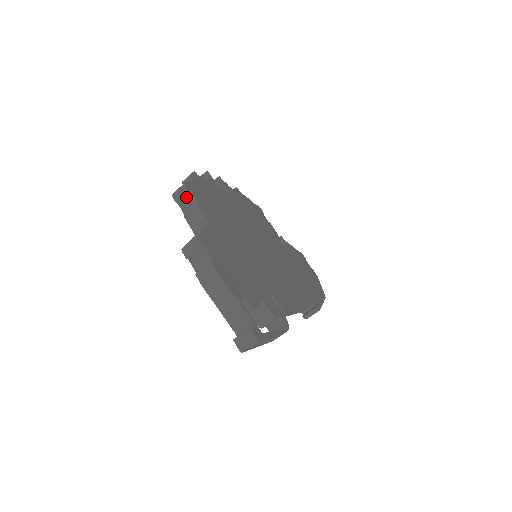
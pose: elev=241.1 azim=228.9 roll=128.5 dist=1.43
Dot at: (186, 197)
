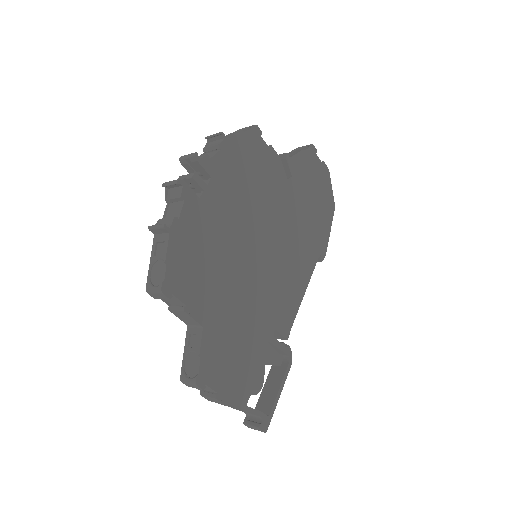
Dot at: occluded
